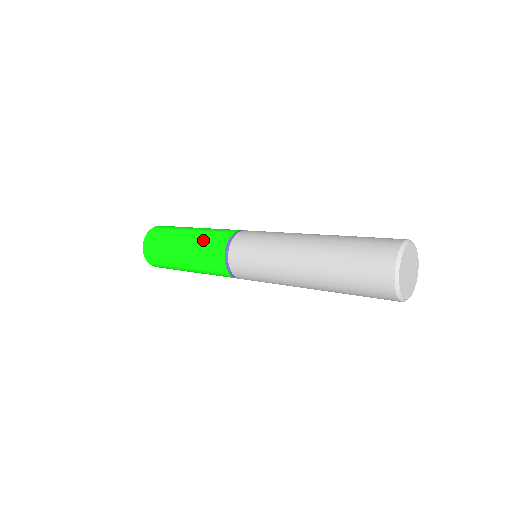
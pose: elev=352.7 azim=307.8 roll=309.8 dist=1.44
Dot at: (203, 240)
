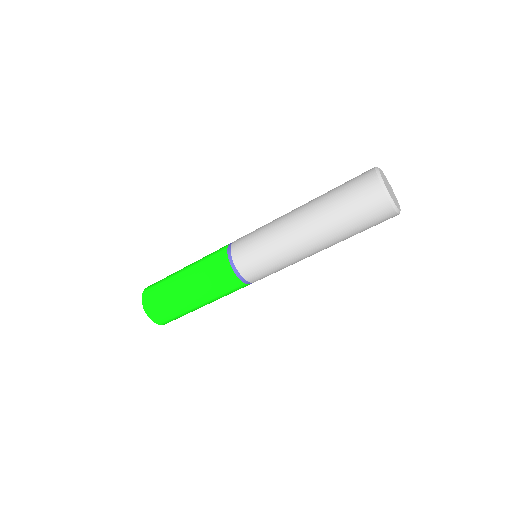
Dot at: (203, 261)
